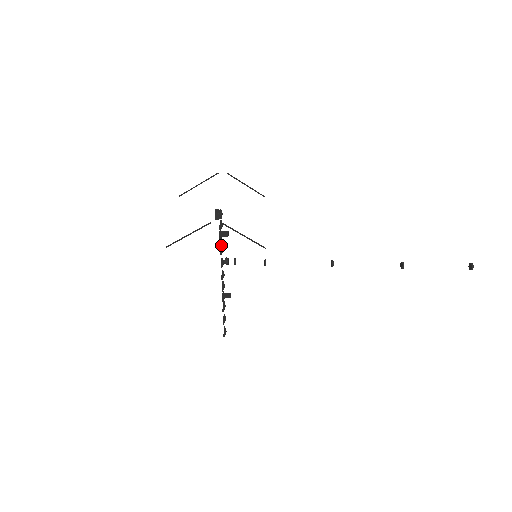
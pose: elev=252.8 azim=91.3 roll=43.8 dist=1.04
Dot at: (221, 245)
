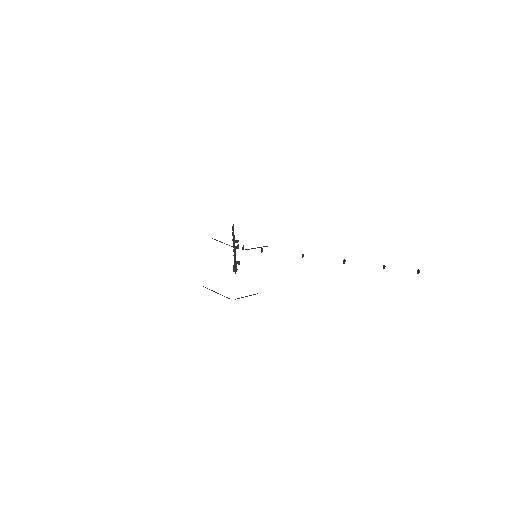
Dot at: (235, 254)
